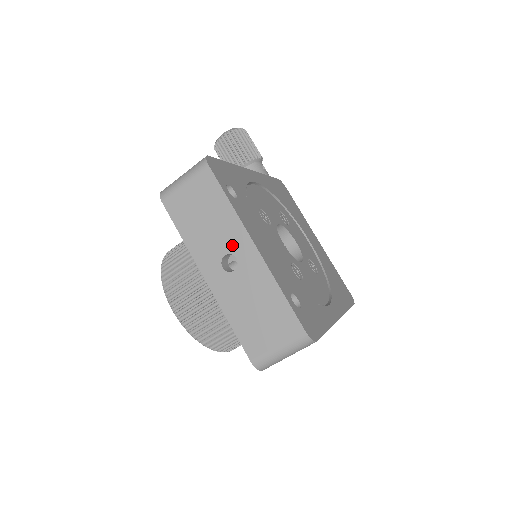
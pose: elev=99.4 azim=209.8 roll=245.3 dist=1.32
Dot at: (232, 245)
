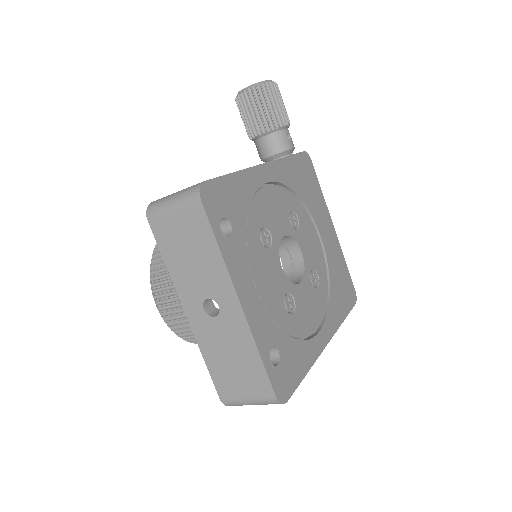
Dot at: (216, 292)
